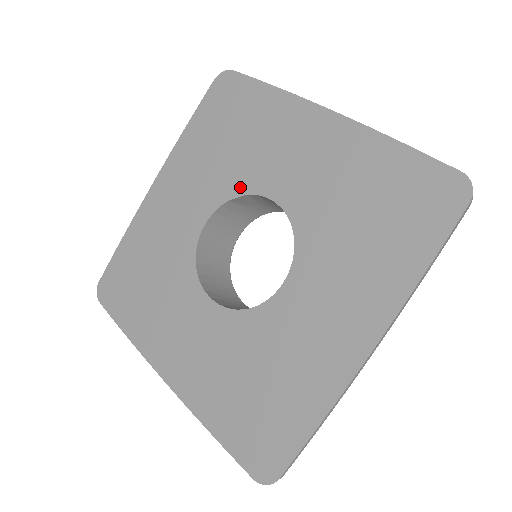
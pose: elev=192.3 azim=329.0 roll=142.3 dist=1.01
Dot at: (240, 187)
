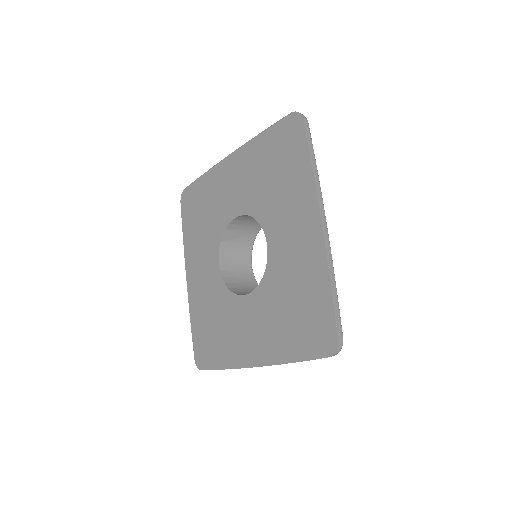
Dot at: (221, 230)
